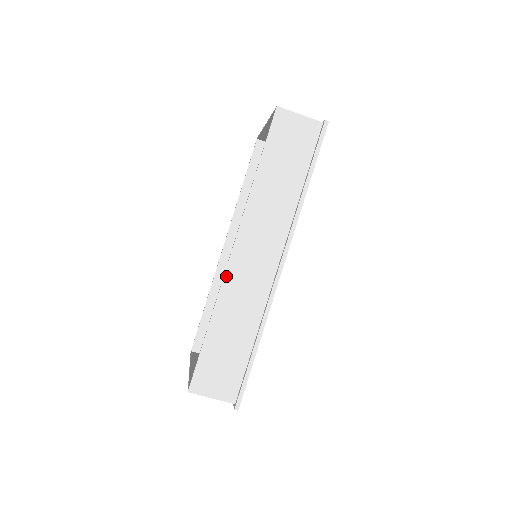
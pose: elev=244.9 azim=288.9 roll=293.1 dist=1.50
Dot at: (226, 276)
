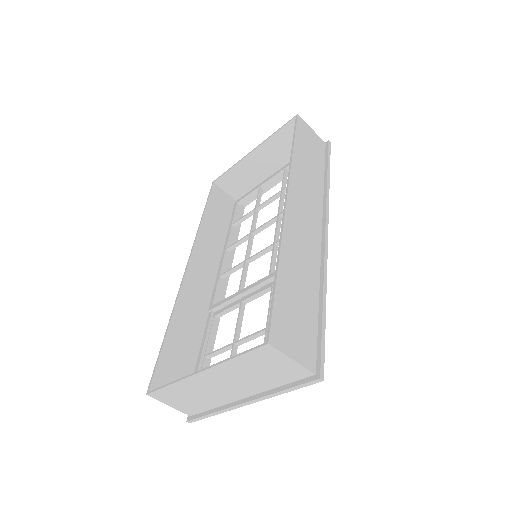
Dot at: (286, 222)
